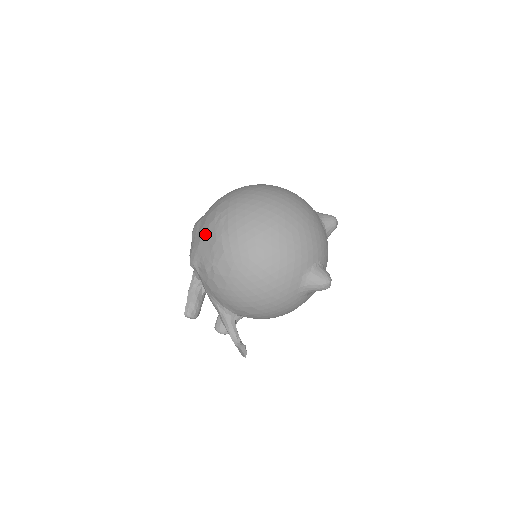
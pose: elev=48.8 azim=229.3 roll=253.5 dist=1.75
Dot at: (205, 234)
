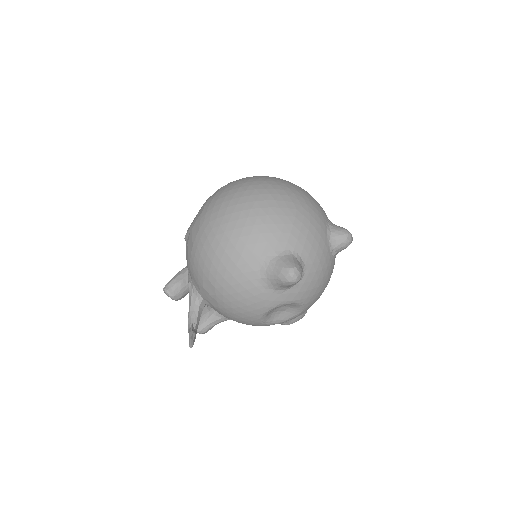
Dot at: occluded
